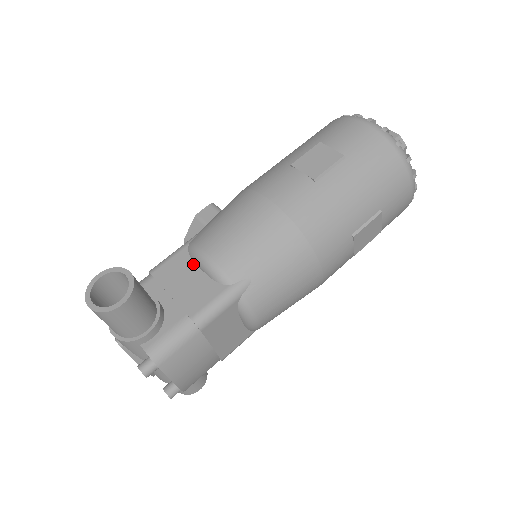
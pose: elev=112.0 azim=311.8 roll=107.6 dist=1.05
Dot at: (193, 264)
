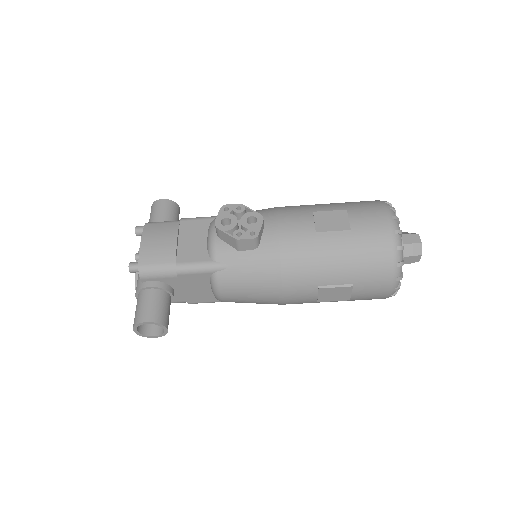
Dot at: (209, 284)
